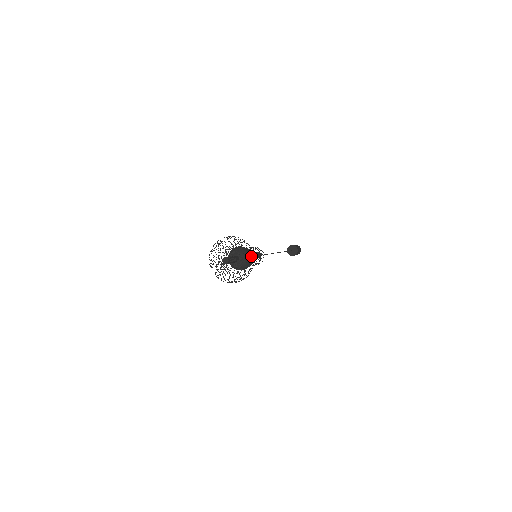
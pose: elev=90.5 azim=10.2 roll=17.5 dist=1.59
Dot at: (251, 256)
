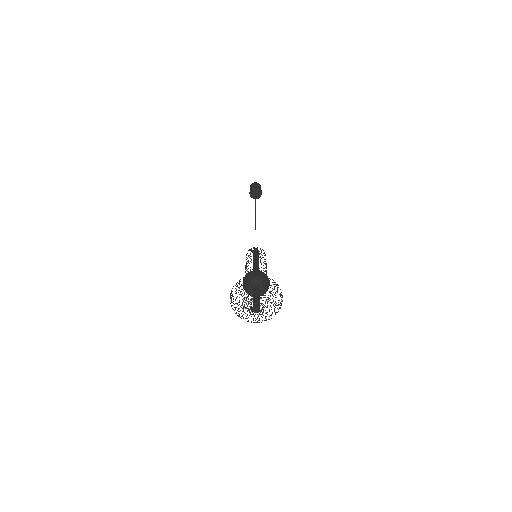
Dot at: occluded
